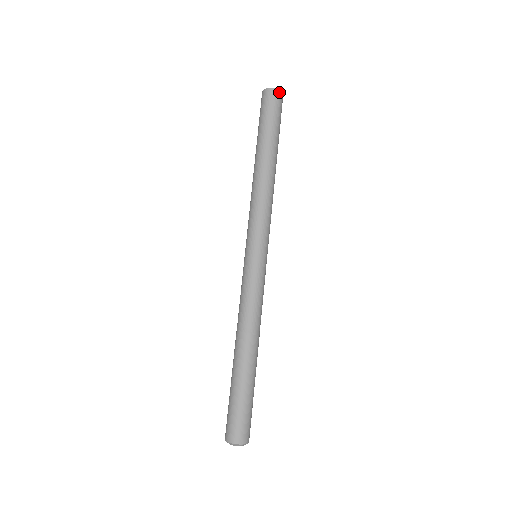
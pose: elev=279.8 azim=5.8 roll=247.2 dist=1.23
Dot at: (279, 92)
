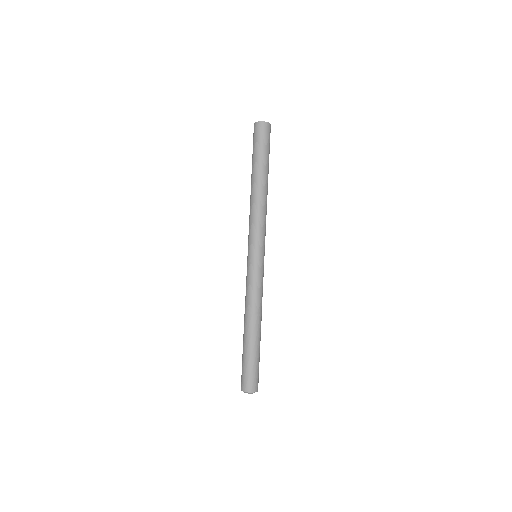
Dot at: (269, 125)
